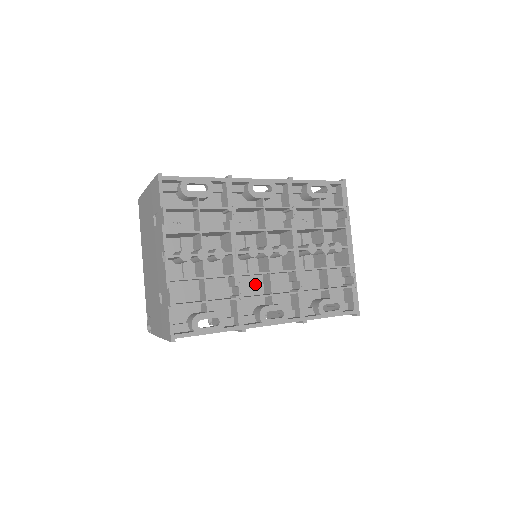
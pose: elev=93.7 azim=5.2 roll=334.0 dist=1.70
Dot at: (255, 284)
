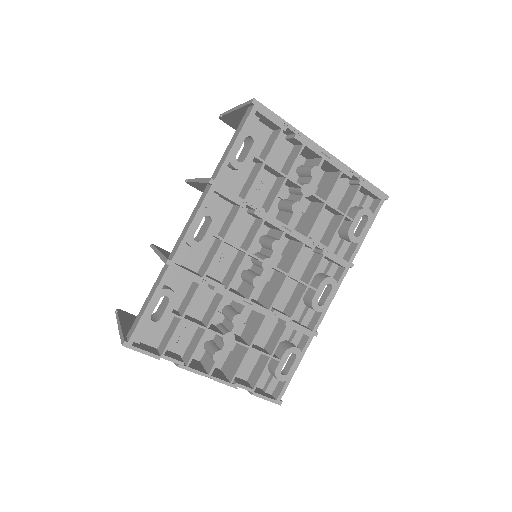
Dot at: (284, 287)
